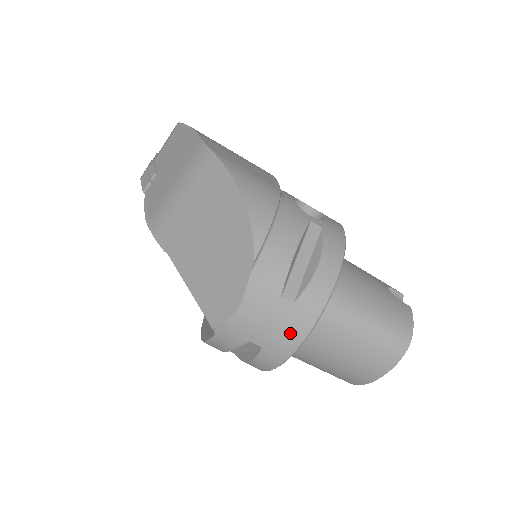
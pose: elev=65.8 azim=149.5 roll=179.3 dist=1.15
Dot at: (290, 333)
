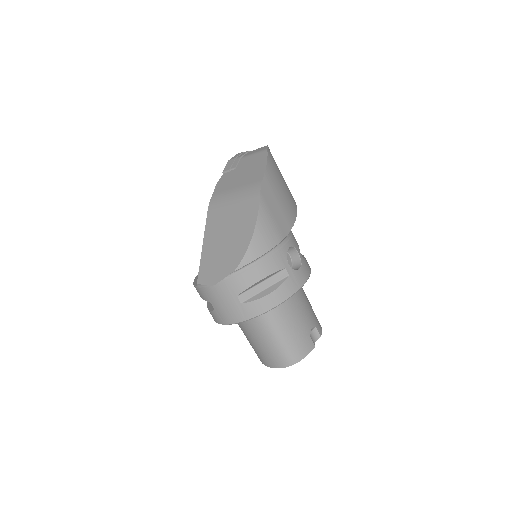
Dot at: (231, 315)
